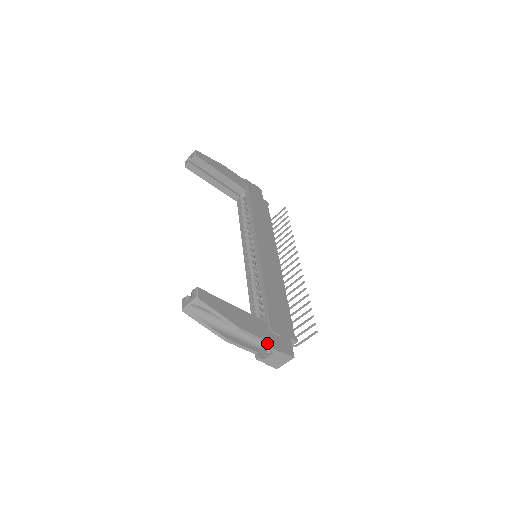
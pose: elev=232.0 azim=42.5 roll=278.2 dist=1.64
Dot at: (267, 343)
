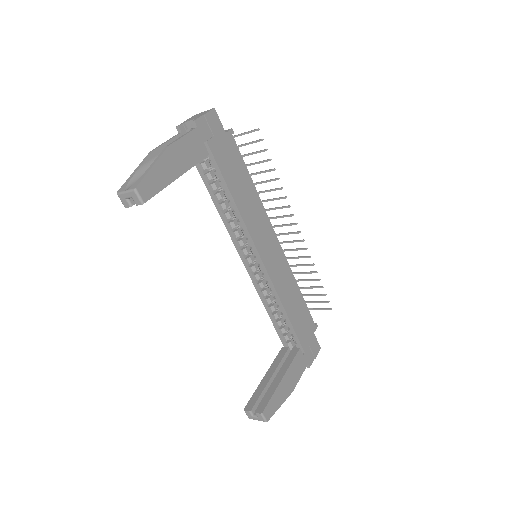
Dot at: (305, 366)
